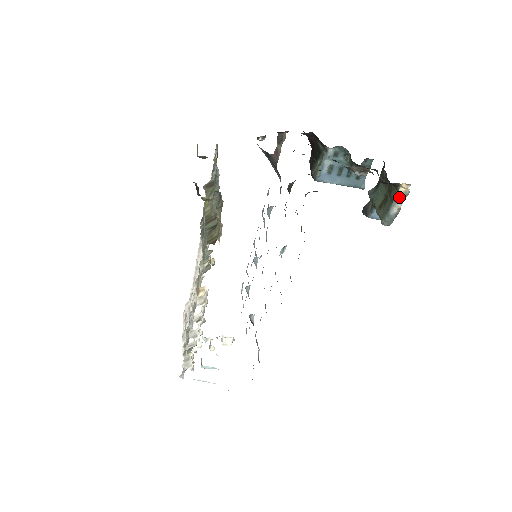
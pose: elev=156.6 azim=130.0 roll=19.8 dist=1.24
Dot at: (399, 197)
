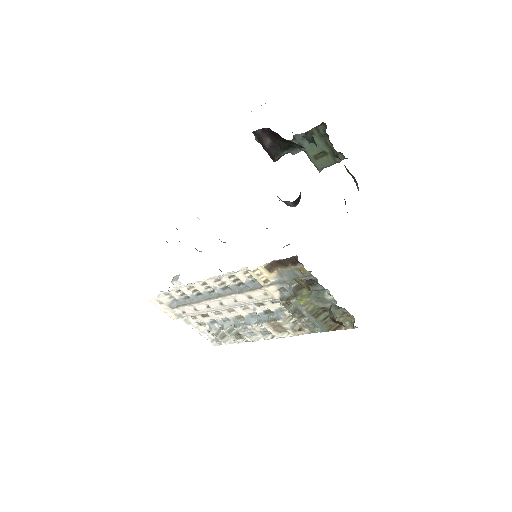
Dot at: occluded
